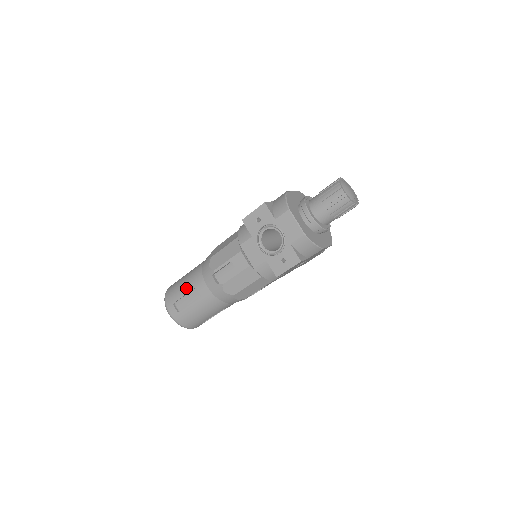
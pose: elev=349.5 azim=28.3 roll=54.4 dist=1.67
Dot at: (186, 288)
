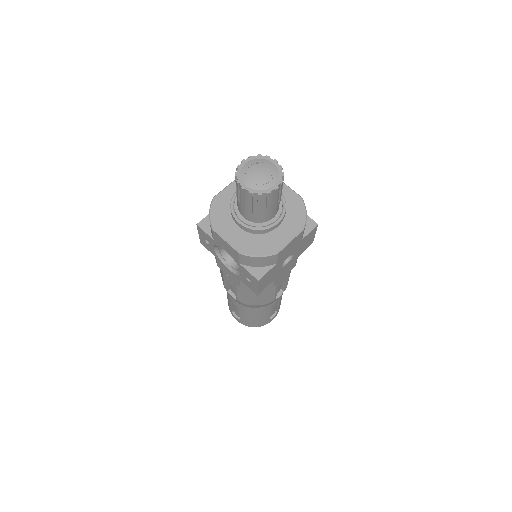
Dot at: (228, 300)
